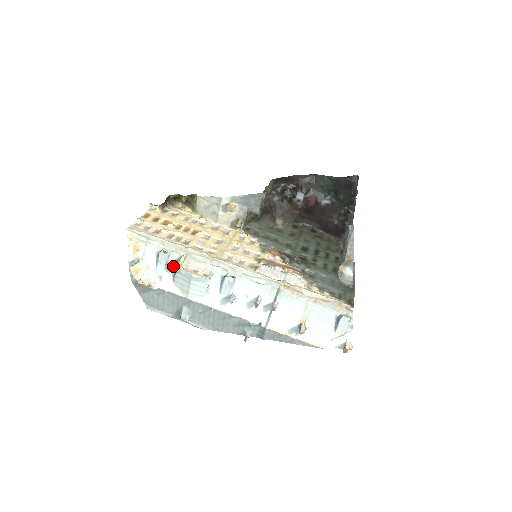
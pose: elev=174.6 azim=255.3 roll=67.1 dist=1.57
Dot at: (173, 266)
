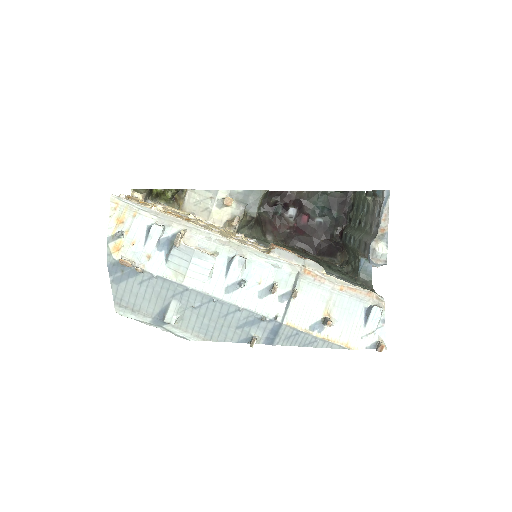
Dot at: (167, 243)
